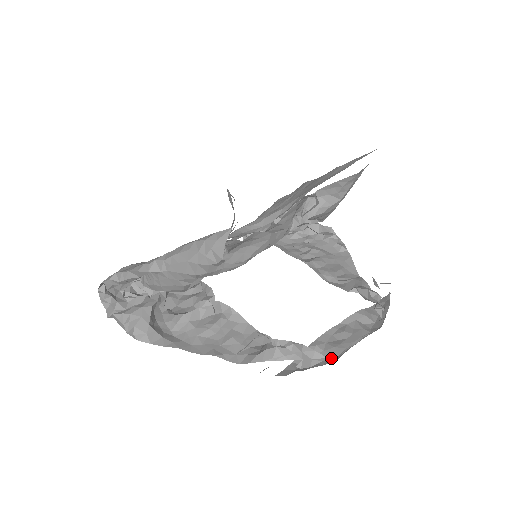
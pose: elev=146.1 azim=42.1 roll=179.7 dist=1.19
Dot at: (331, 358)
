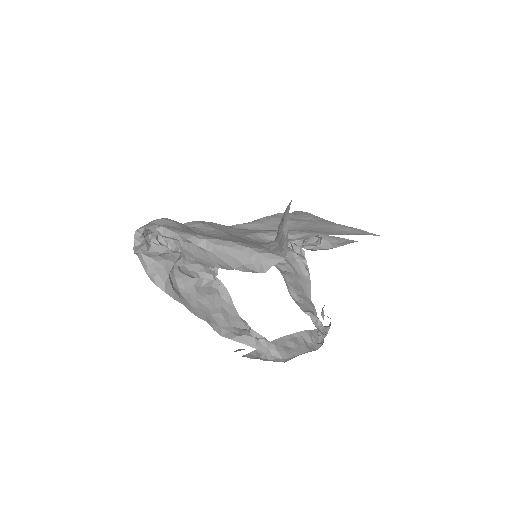
Dot at: occluded
